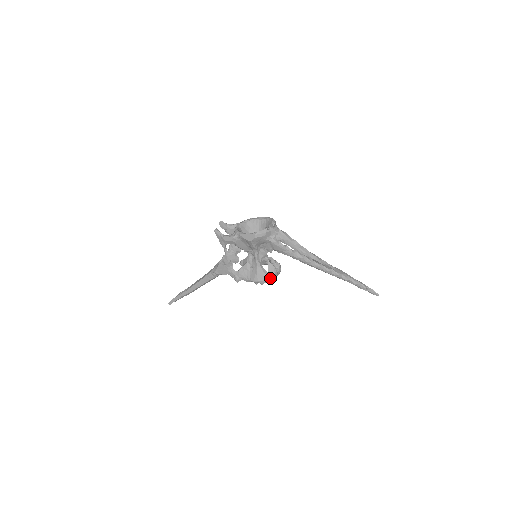
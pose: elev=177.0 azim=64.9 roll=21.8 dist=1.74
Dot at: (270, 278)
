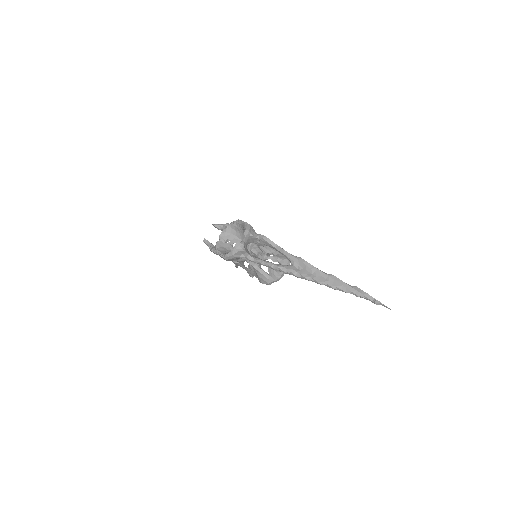
Dot at: (273, 281)
